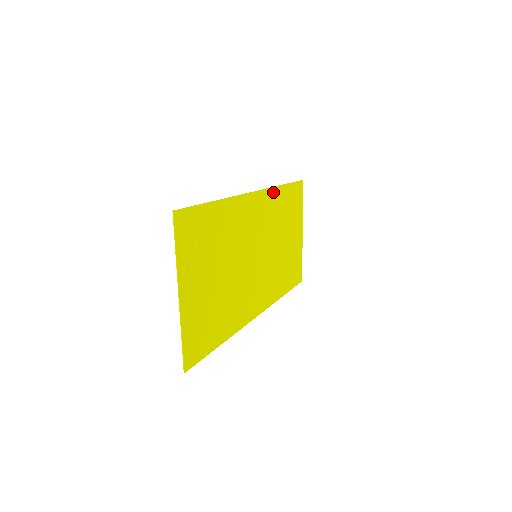
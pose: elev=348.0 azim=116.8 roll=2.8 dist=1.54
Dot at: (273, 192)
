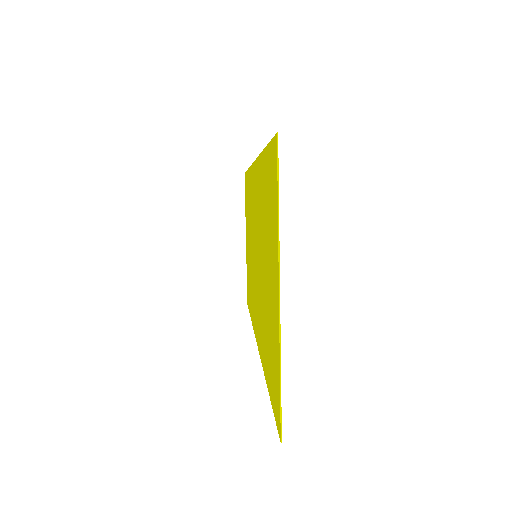
Dot at: (250, 174)
